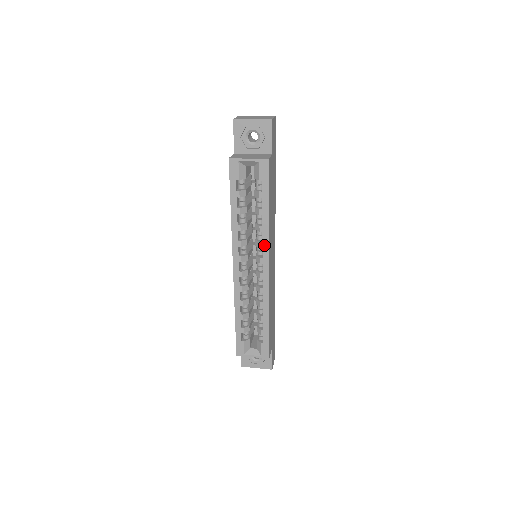
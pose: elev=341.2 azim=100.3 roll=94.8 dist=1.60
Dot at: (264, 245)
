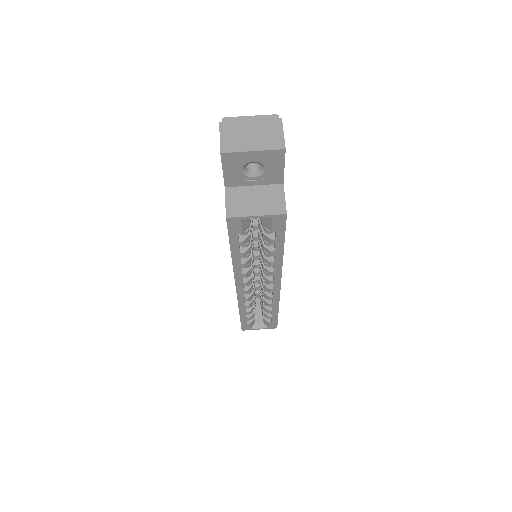
Dot at: (276, 273)
